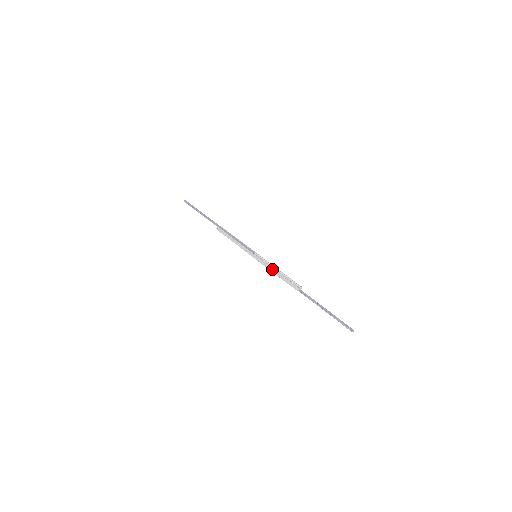
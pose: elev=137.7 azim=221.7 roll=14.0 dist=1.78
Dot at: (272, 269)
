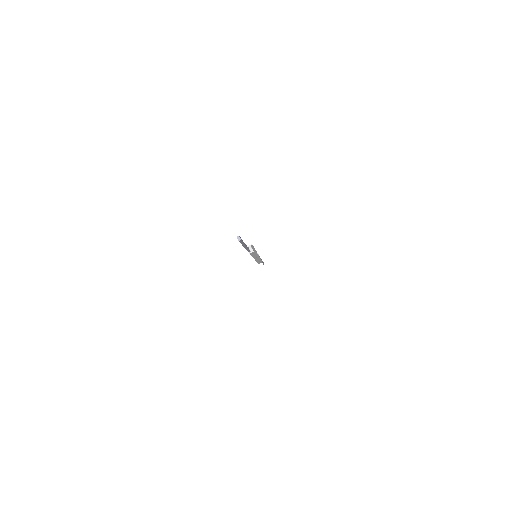
Dot at: (254, 249)
